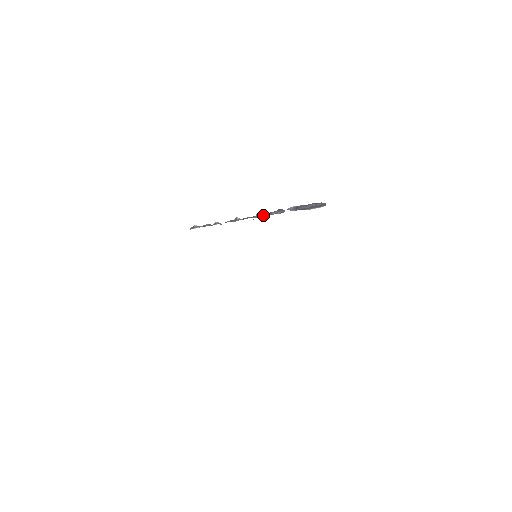
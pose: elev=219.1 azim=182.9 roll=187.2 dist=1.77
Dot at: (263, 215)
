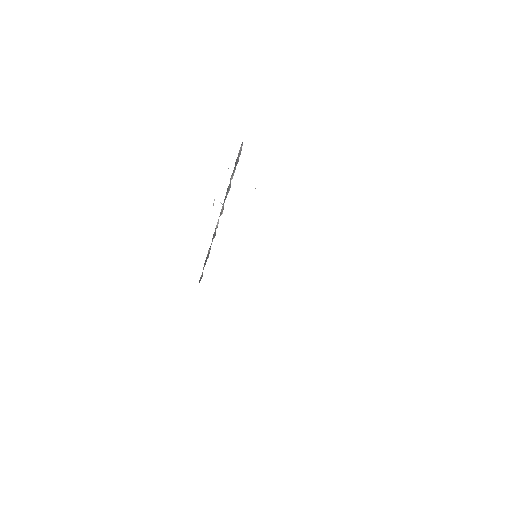
Dot at: occluded
